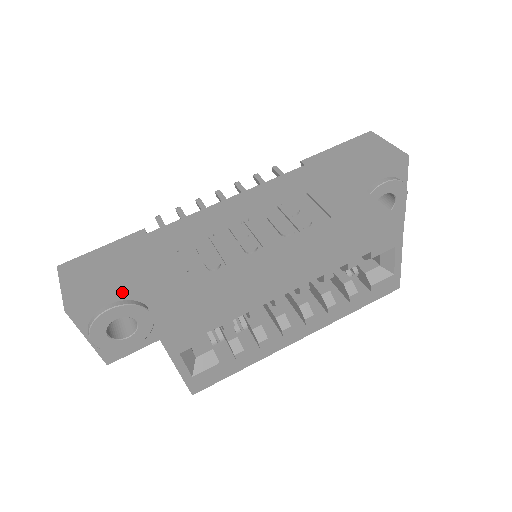
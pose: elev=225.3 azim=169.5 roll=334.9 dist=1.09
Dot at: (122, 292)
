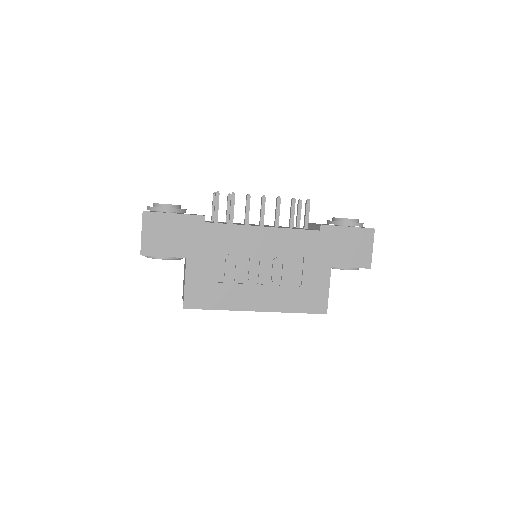
Dot at: occluded
